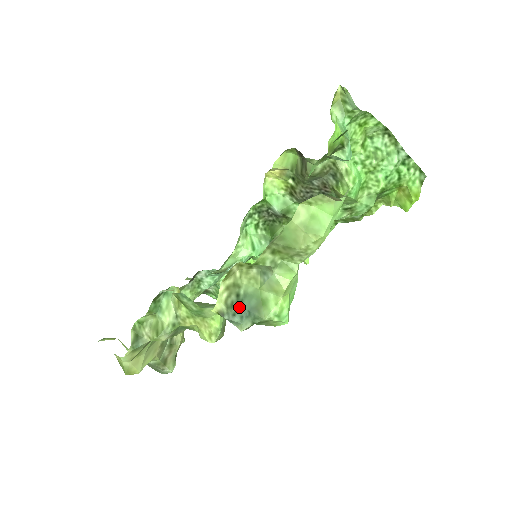
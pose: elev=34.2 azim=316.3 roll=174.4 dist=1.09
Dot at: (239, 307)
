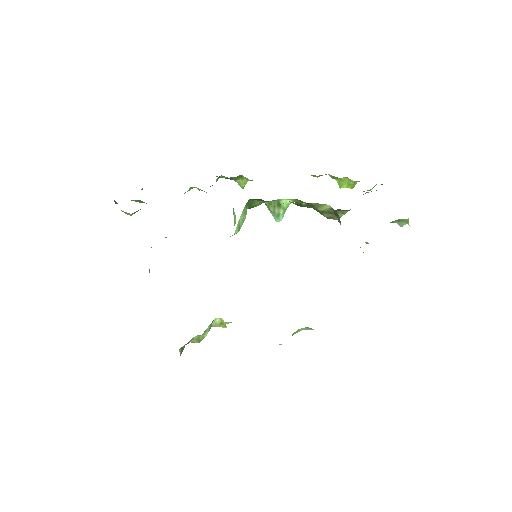
Dot at: occluded
